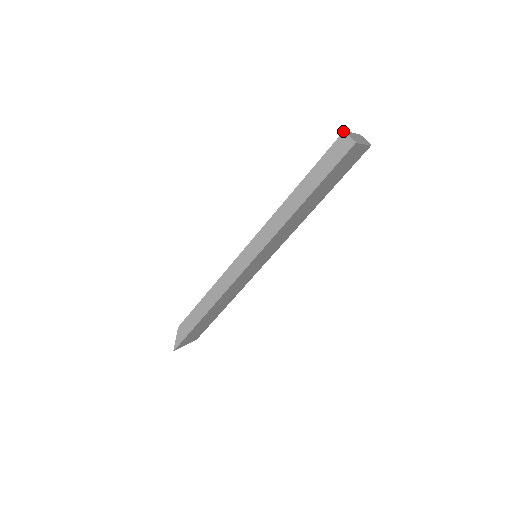
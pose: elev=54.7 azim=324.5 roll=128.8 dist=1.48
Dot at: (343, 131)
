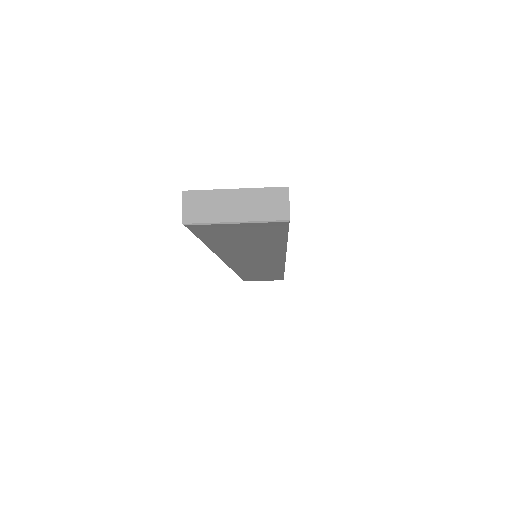
Dot at: occluded
